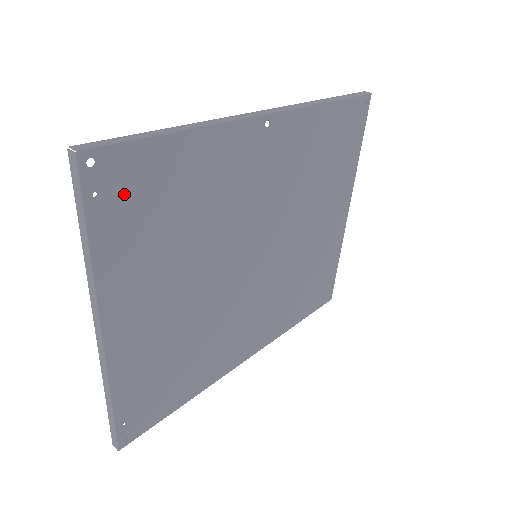
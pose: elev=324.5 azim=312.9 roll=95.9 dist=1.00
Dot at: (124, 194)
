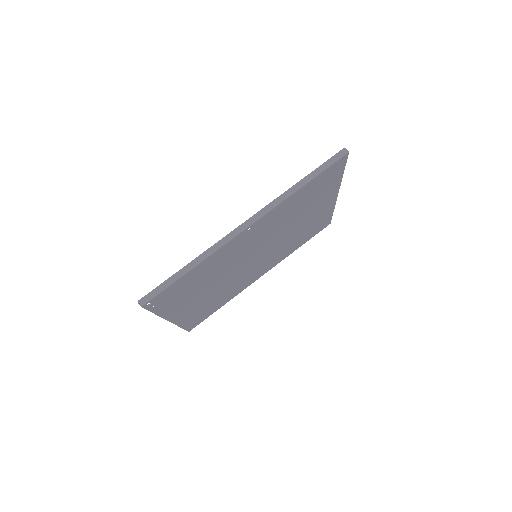
Dot at: (167, 298)
